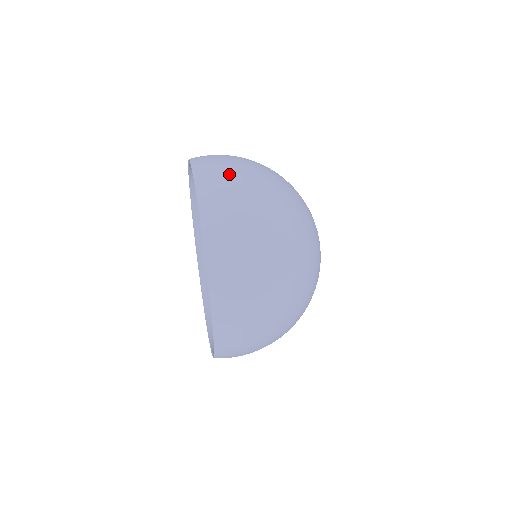
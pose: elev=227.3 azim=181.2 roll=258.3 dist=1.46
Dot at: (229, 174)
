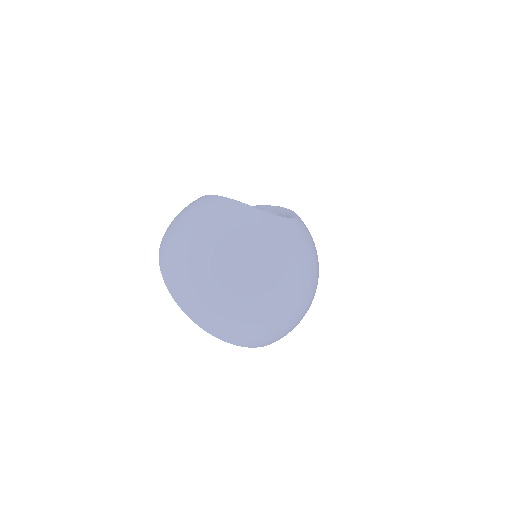
Dot at: (176, 266)
